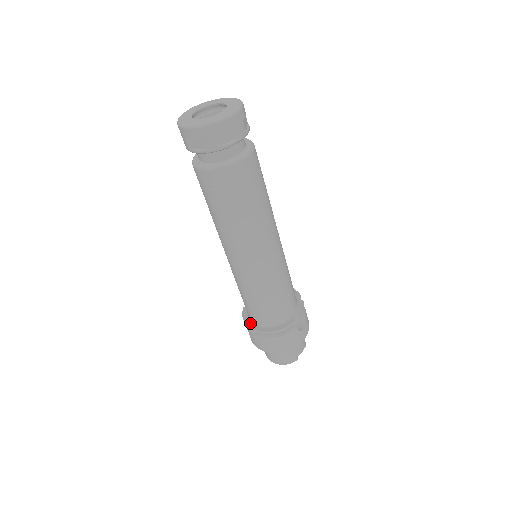
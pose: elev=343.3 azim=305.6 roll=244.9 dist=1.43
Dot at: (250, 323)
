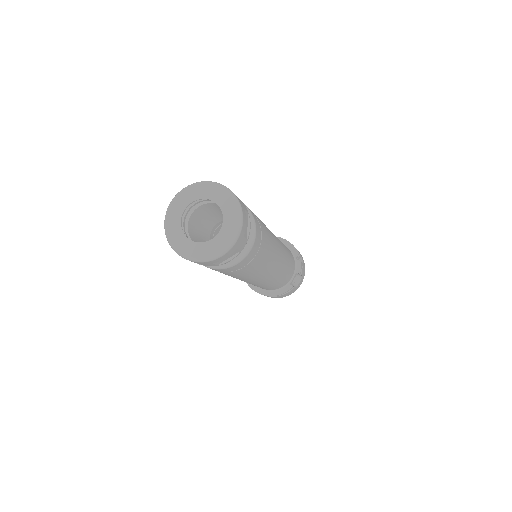
Dot at: occluded
